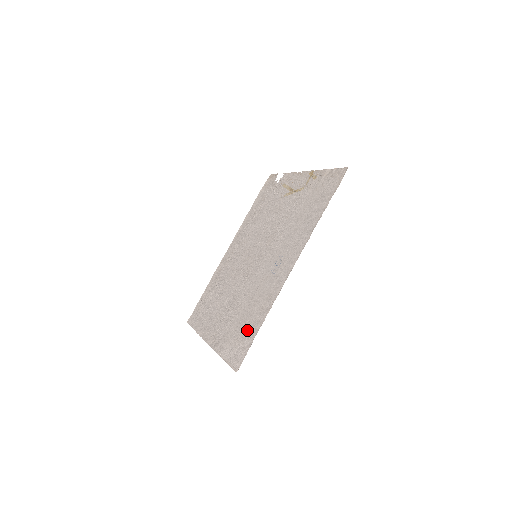
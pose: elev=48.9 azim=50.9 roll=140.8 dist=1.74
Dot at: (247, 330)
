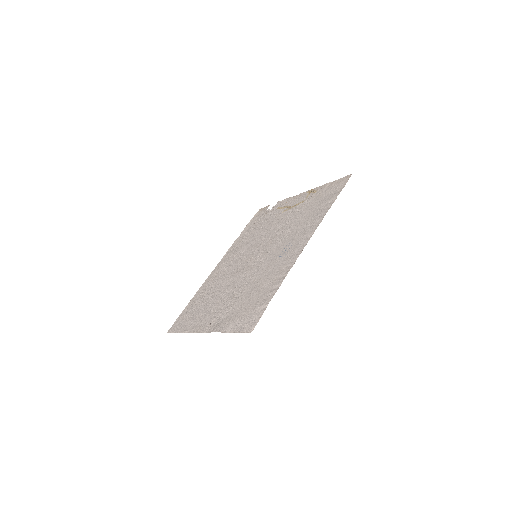
Dot at: (258, 301)
